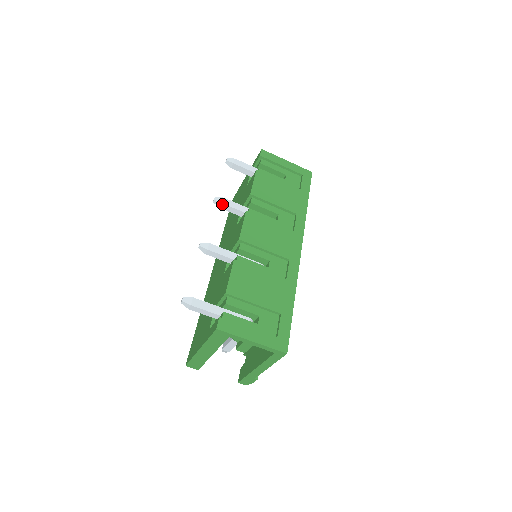
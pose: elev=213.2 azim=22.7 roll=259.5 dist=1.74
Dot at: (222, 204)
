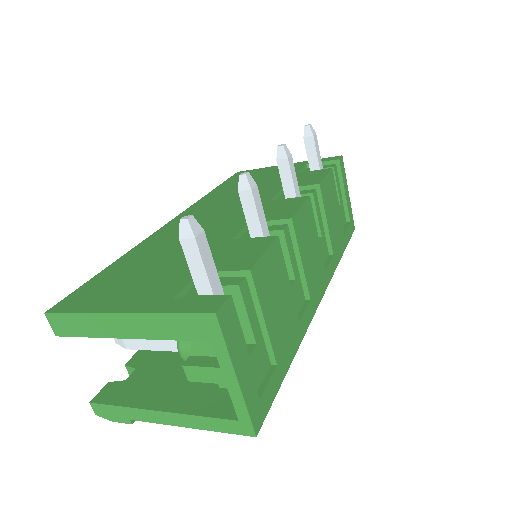
Dot at: (286, 160)
